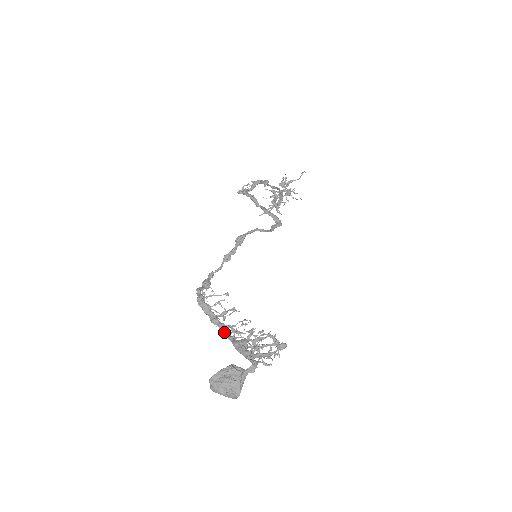
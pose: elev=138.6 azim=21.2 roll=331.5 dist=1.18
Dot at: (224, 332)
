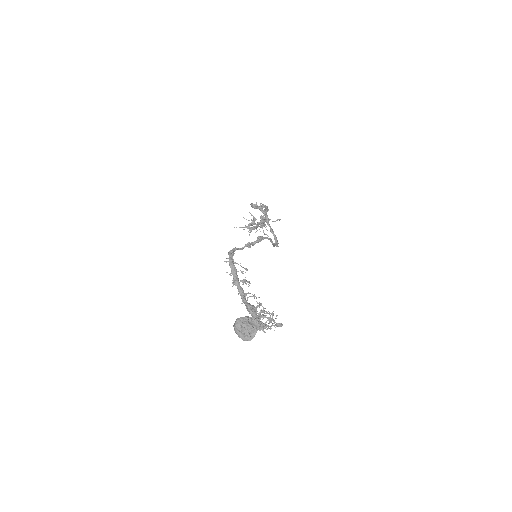
Dot at: (241, 293)
